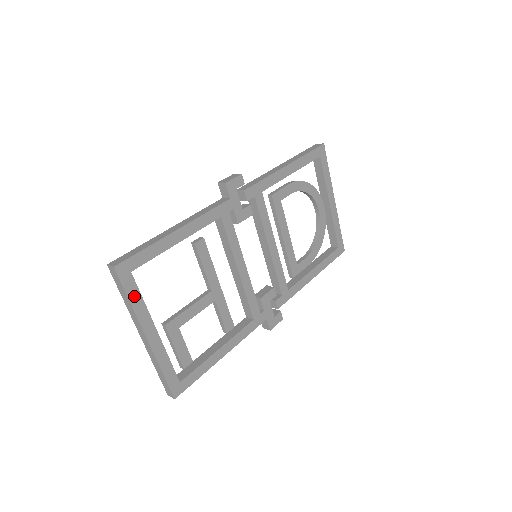
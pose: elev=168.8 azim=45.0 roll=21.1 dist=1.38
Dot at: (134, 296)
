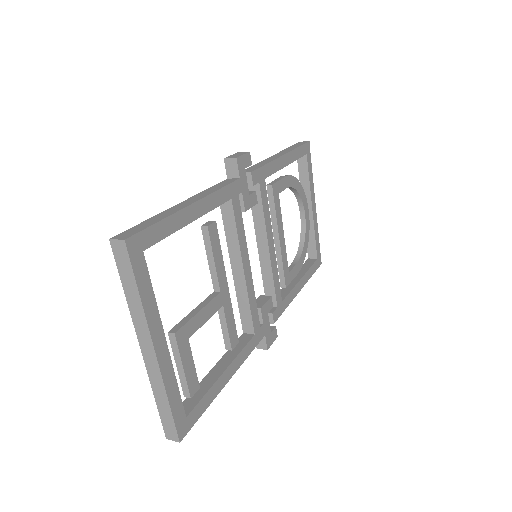
Dot at: (144, 287)
